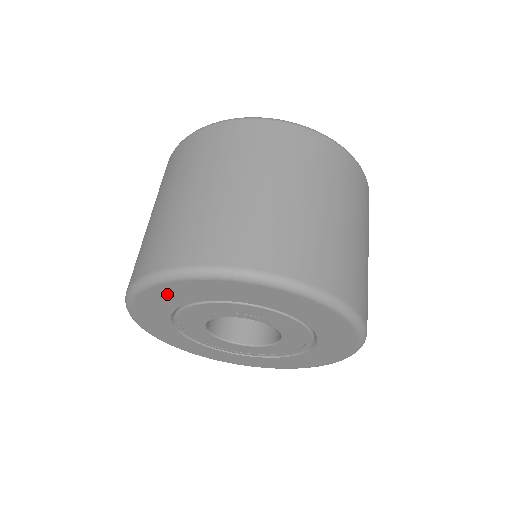
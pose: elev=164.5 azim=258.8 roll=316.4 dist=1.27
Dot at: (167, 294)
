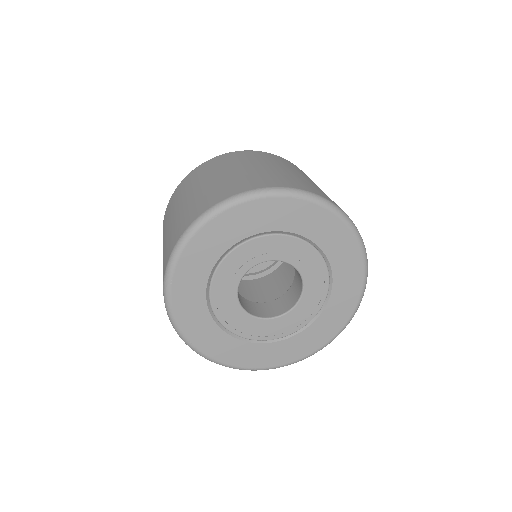
Dot at: (222, 229)
